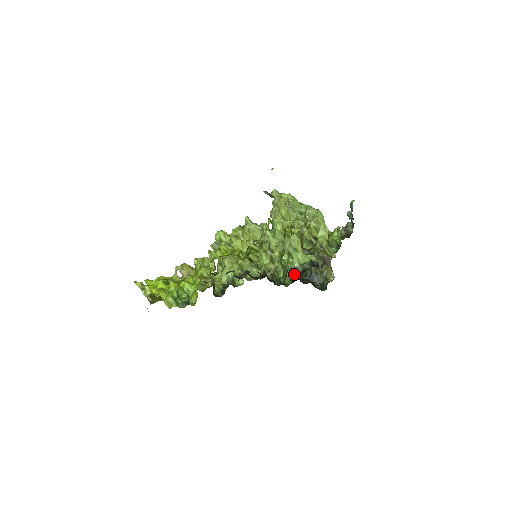
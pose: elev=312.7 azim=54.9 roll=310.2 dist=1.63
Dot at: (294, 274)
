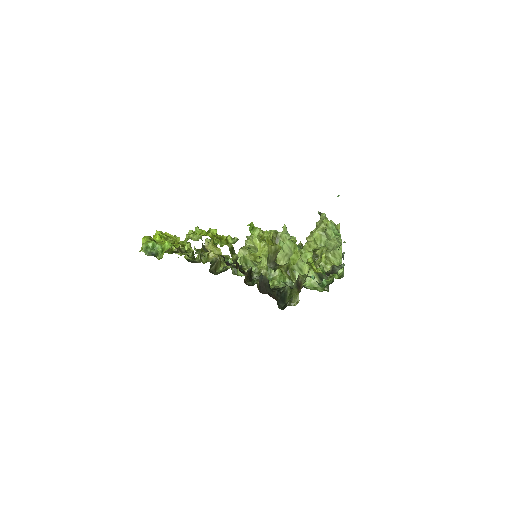
Dot at: (278, 286)
